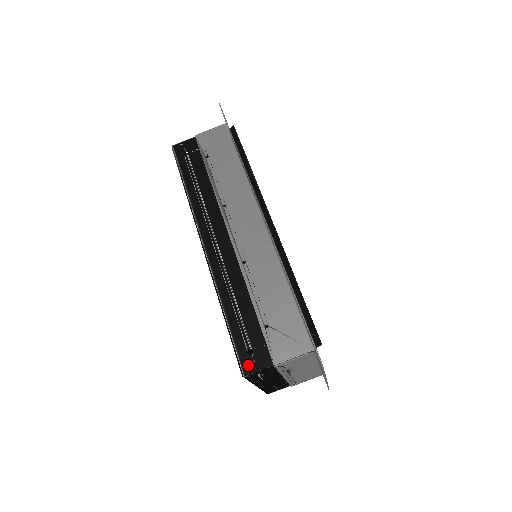
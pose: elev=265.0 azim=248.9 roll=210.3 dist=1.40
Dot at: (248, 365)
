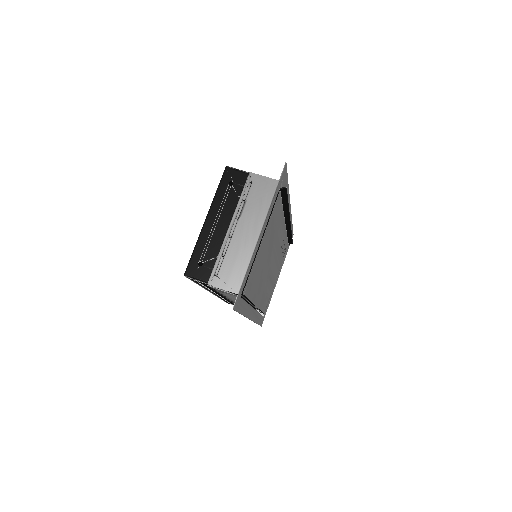
Dot at: occluded
